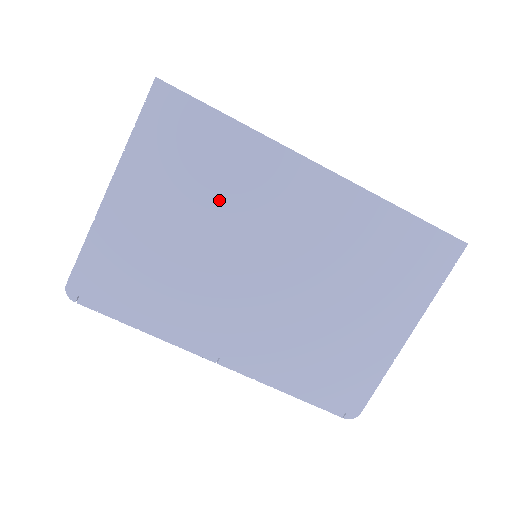
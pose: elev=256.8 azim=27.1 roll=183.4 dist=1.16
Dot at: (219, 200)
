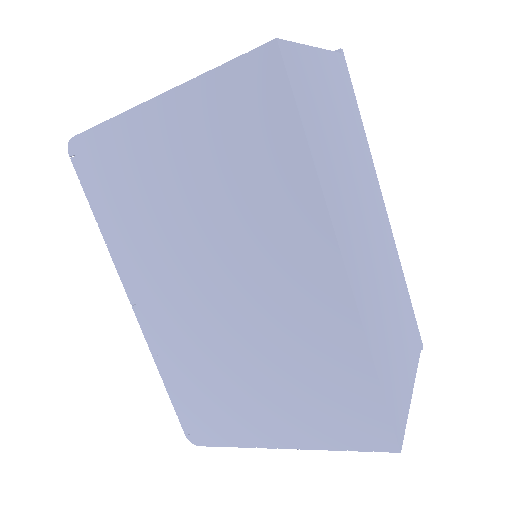
Dot at: (235, 200)
